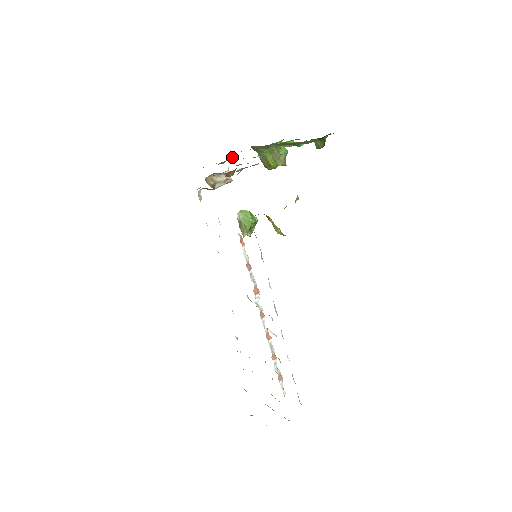
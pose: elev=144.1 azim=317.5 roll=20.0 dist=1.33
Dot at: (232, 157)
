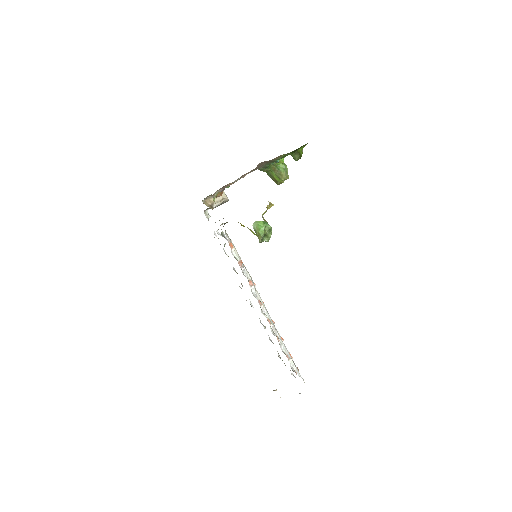
Dot at: (235, 181)
